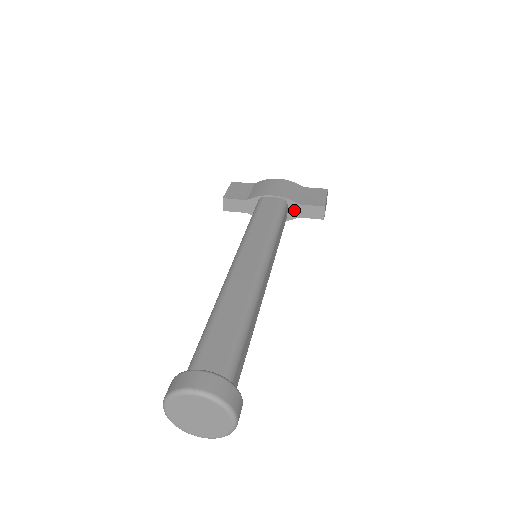
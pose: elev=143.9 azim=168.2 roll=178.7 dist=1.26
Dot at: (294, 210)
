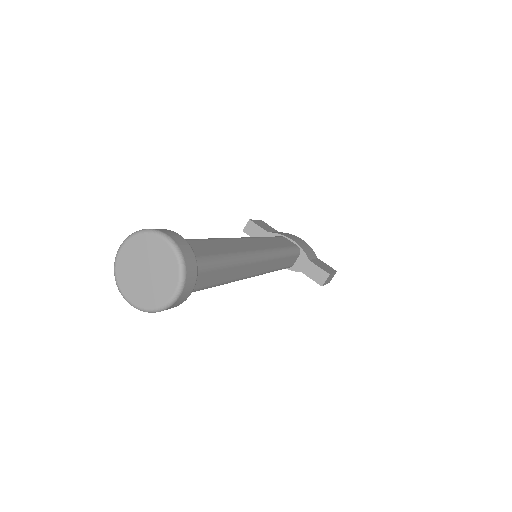
Dot at: (302, 263)
